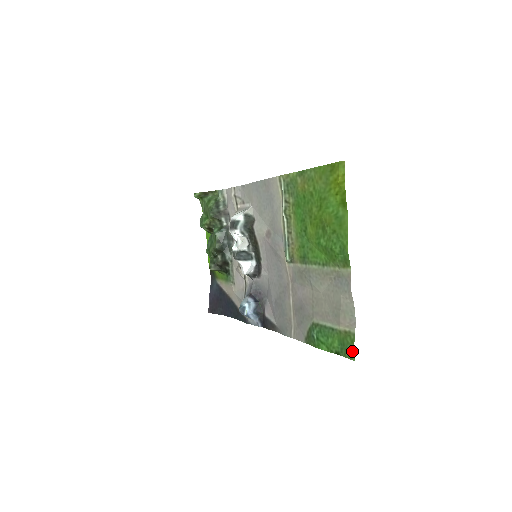
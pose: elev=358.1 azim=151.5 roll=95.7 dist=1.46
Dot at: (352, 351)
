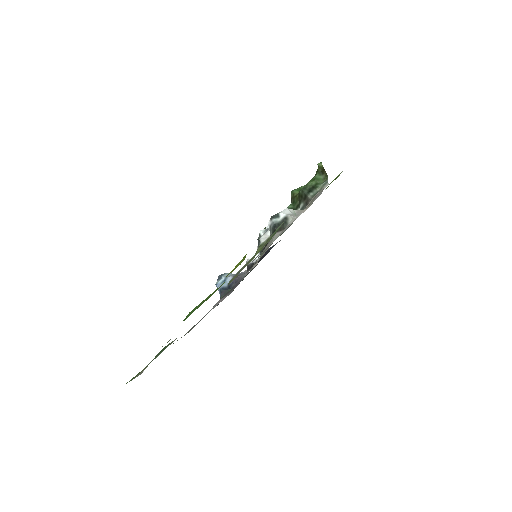
Dot at: occluded
